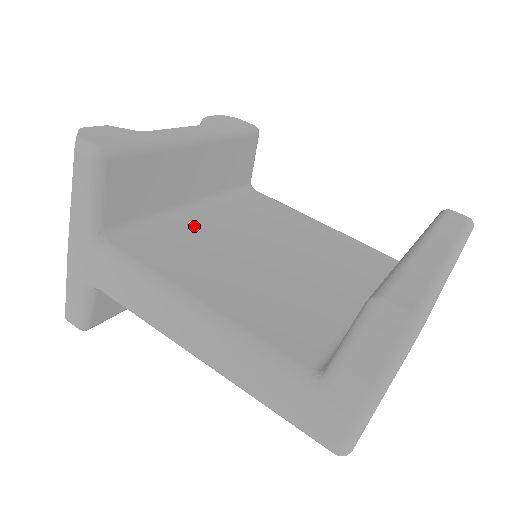
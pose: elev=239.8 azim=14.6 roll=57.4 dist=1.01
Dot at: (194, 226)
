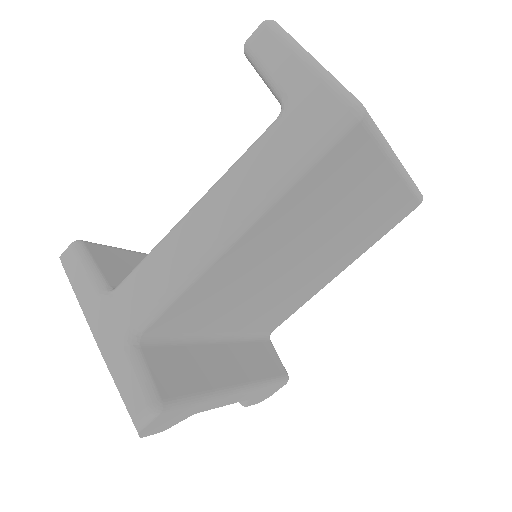
Dot at: occluded
